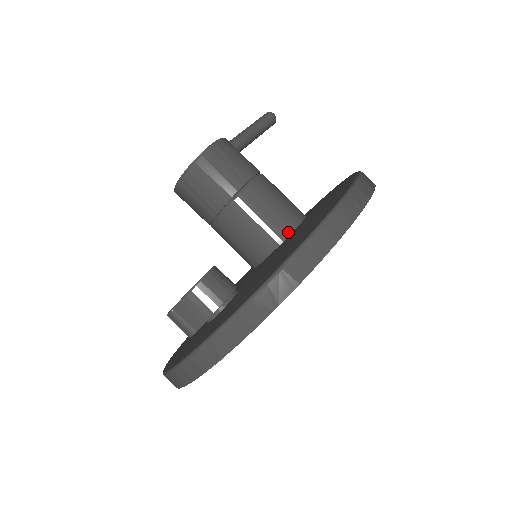
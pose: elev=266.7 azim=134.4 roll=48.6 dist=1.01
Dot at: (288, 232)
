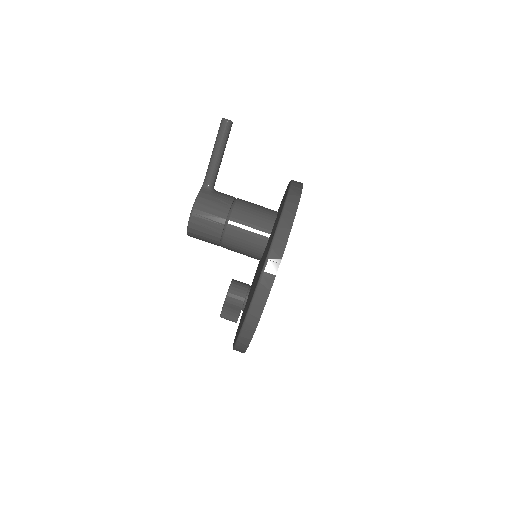
Dot at: (262, 250)
